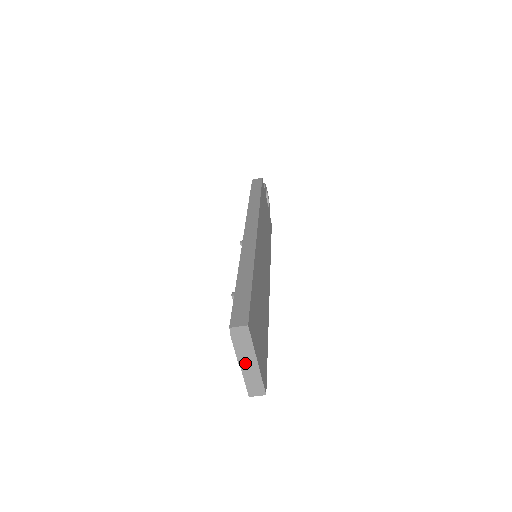
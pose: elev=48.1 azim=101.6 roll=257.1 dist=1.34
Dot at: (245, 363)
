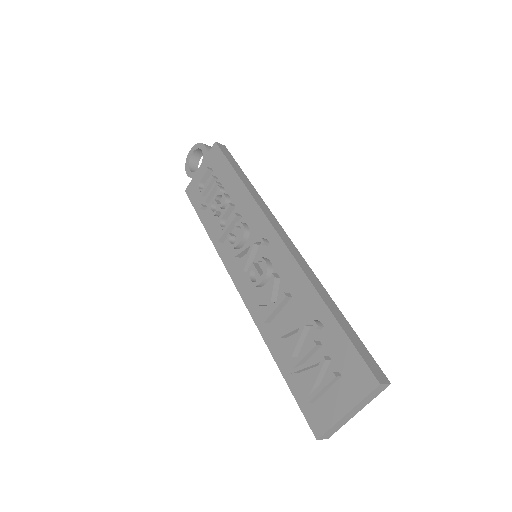
Dot at: (351, 413)
